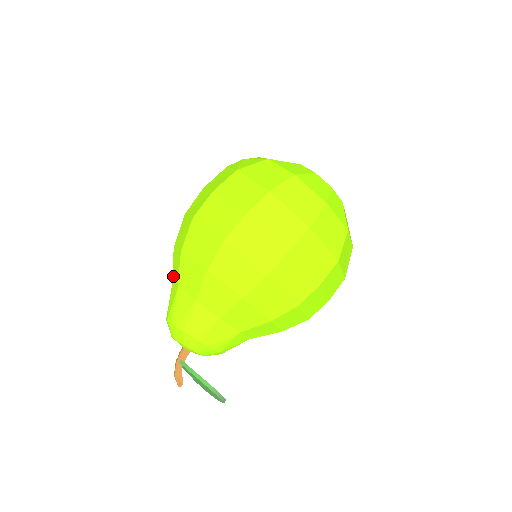
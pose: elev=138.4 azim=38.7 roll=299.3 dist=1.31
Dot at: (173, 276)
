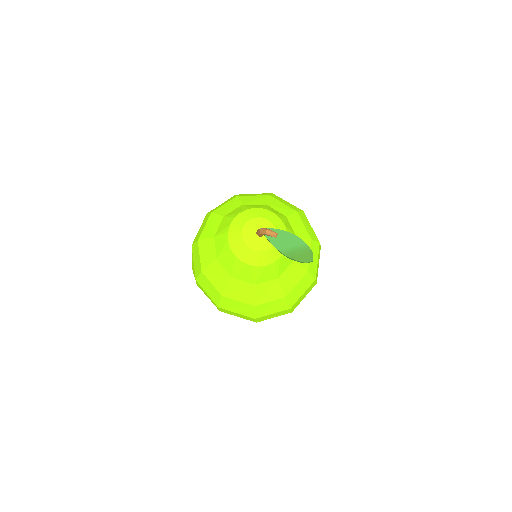
Dot at: (224, 212)
